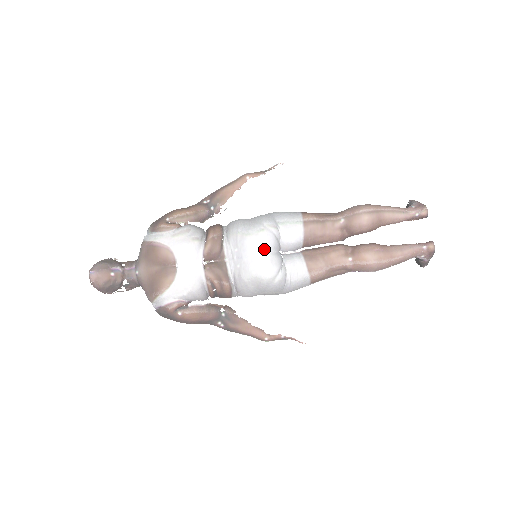
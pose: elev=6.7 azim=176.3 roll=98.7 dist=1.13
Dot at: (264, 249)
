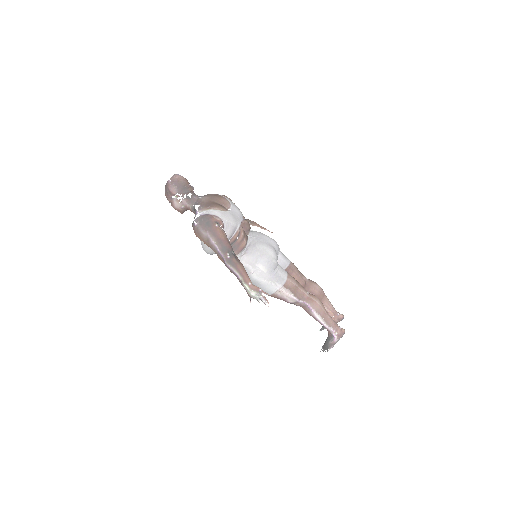
Dot at: (274, 245)
